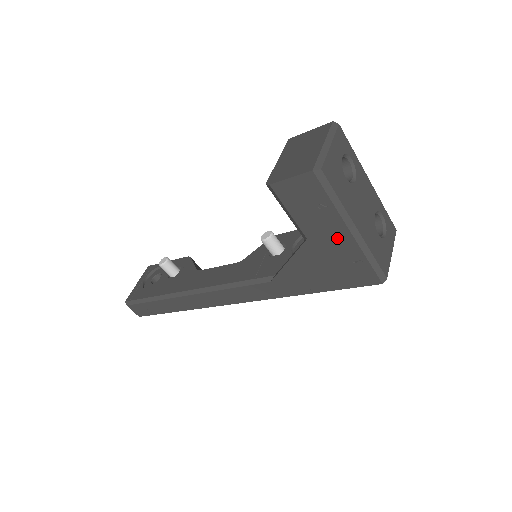
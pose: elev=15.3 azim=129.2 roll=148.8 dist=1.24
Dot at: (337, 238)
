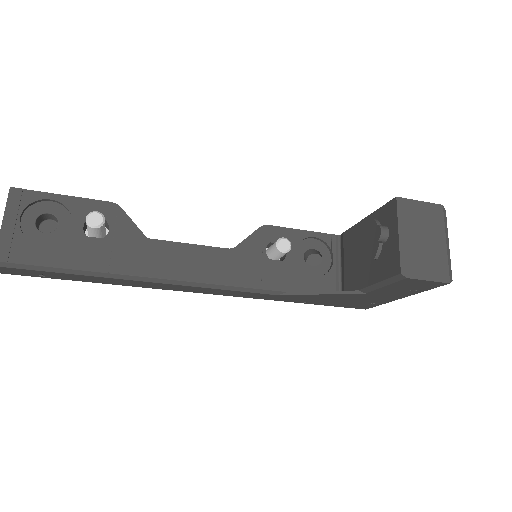
Dot at: (387, 297)
